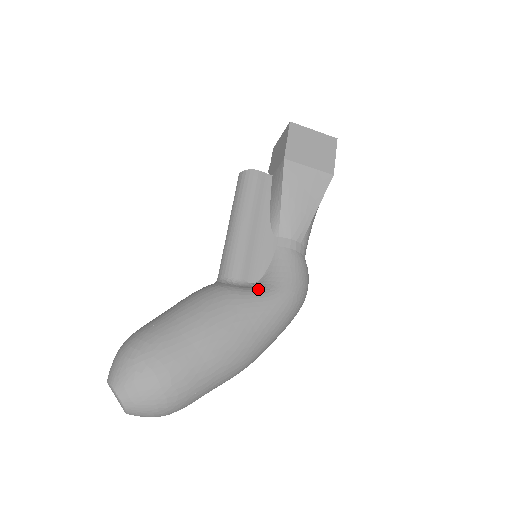
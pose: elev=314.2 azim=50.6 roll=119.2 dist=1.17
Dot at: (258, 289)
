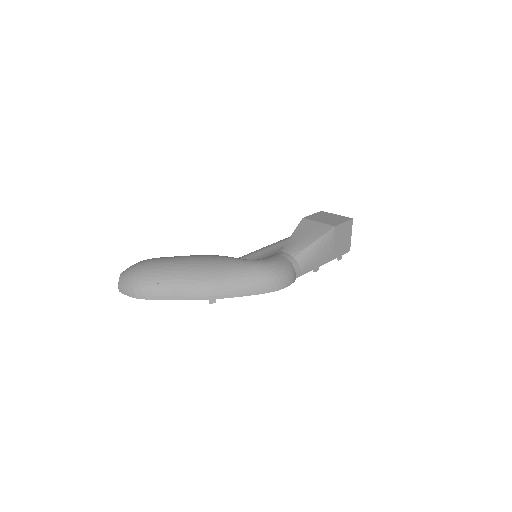
Dot at: occluded
